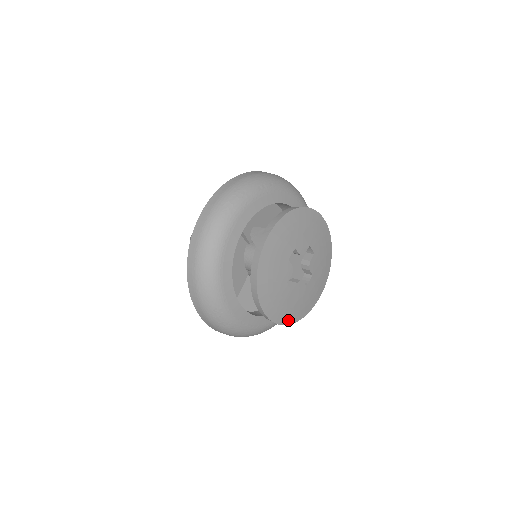
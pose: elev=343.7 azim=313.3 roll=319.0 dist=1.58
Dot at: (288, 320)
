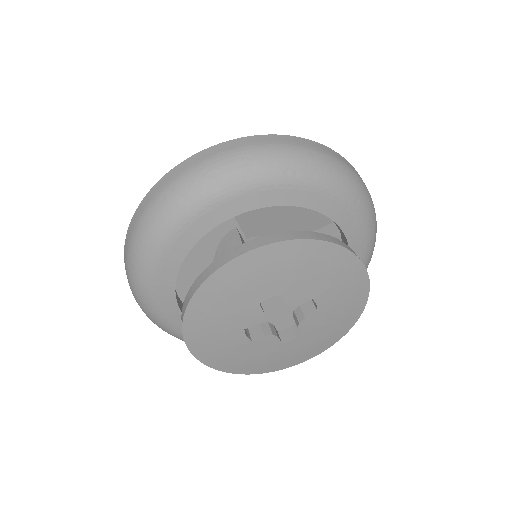
Dot at: (232, 368)
